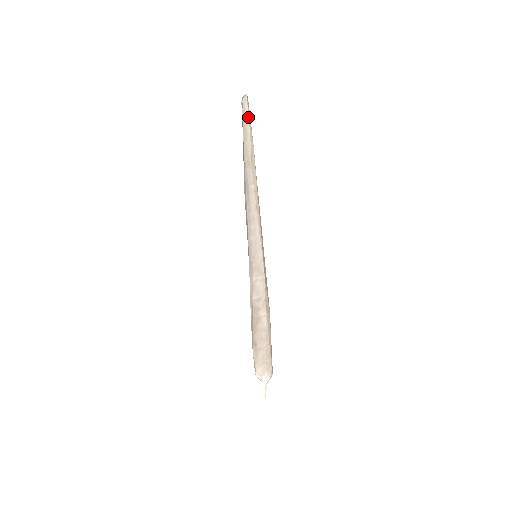
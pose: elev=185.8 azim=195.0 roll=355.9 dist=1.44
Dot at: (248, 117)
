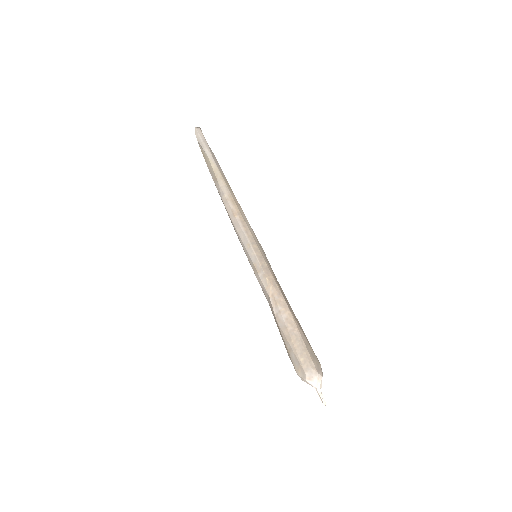
Dot at: (202, 143)
